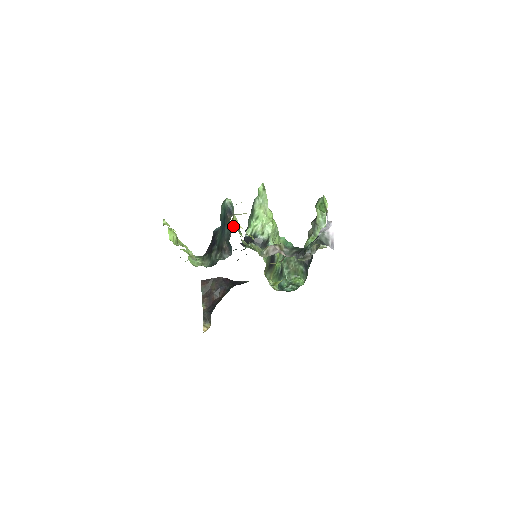
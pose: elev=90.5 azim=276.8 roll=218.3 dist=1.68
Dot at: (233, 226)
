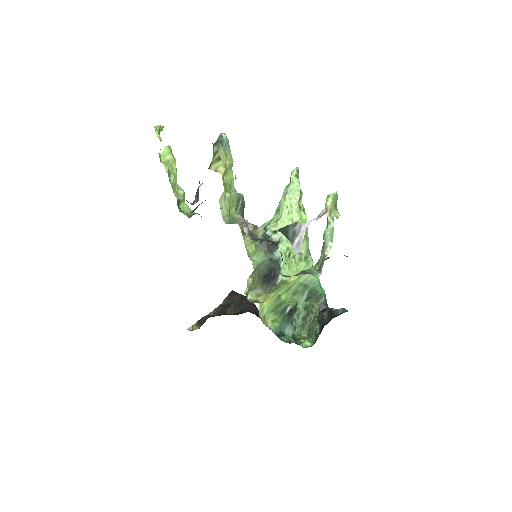
Dot at: (215, 168)
